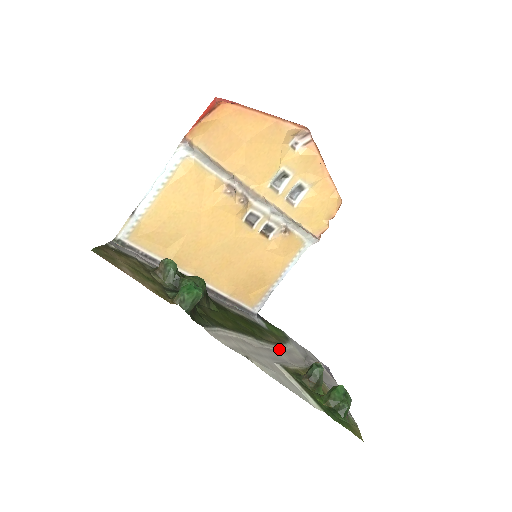
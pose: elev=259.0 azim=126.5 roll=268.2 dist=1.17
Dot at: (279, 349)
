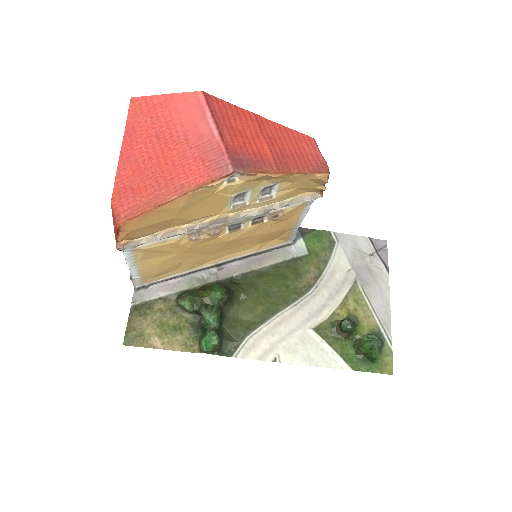
Dot at: (317, 287)
